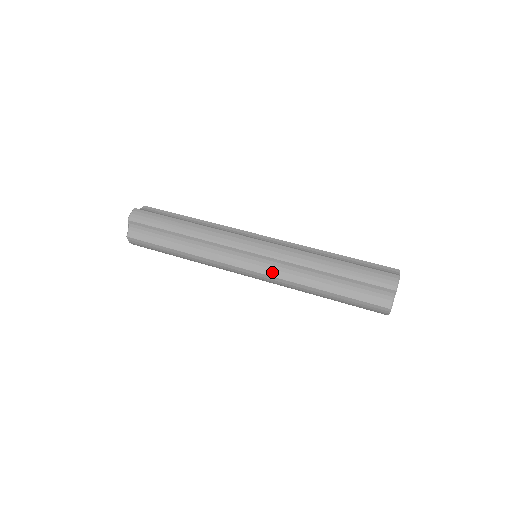
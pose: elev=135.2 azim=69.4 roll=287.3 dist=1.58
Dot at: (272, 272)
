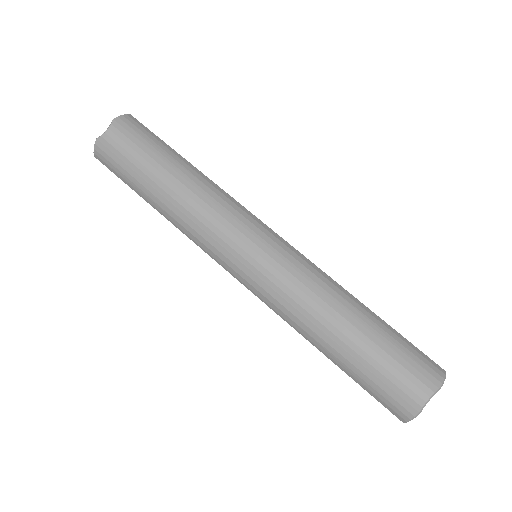
Dot at: occluded
